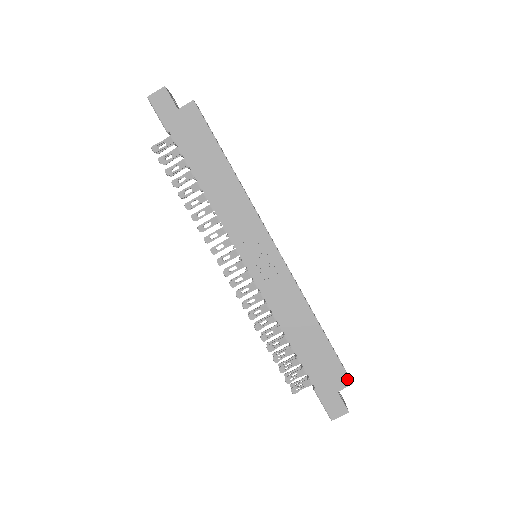
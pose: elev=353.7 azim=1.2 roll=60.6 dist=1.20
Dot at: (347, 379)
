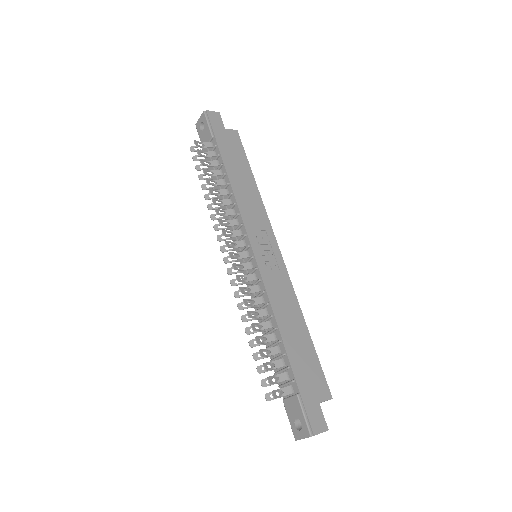
Dot at: (328, 391)
